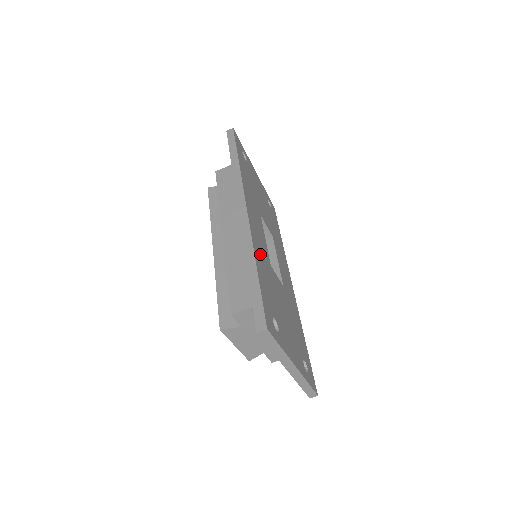
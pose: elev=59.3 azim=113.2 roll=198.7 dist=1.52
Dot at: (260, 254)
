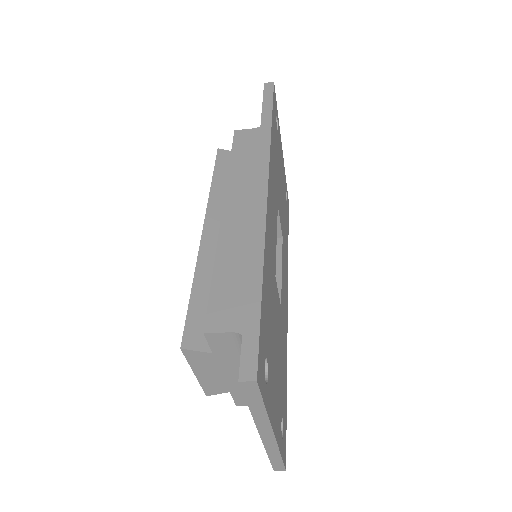
Dot at: (269, 257)
